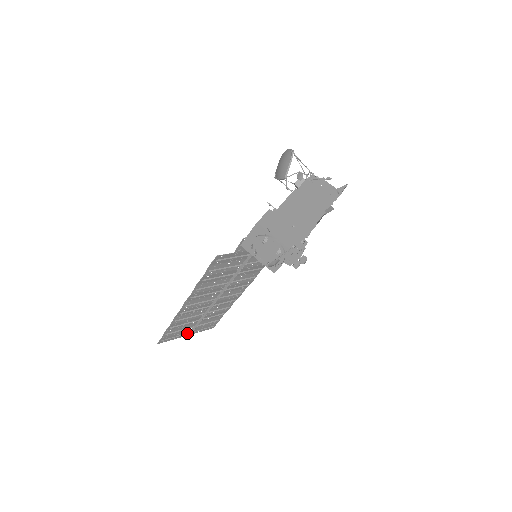
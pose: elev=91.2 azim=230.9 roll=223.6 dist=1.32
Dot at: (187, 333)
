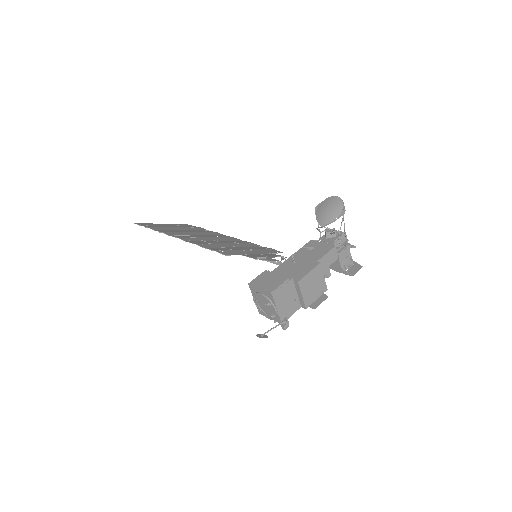
Dot at: occluded
